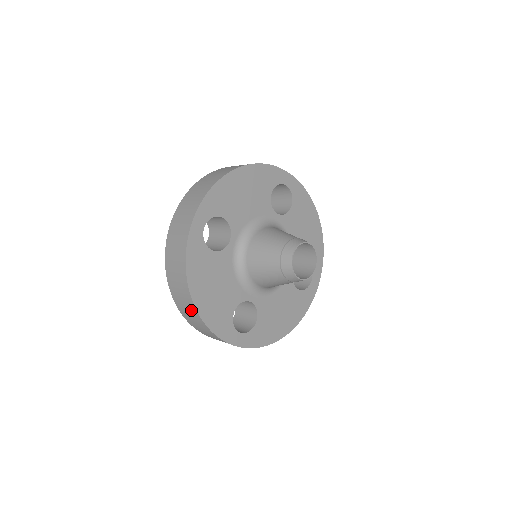
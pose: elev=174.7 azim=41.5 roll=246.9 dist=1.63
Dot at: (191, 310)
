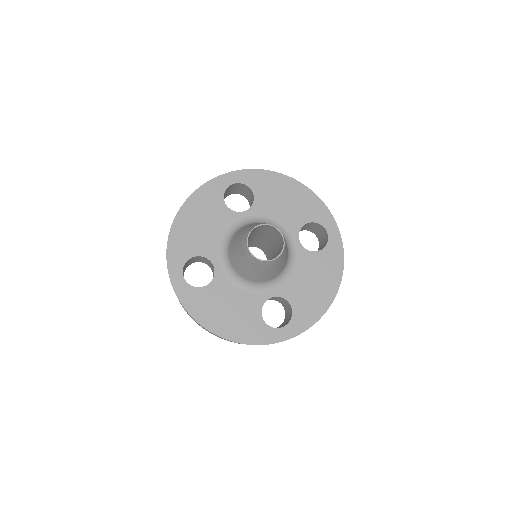
Dot at: occluded
